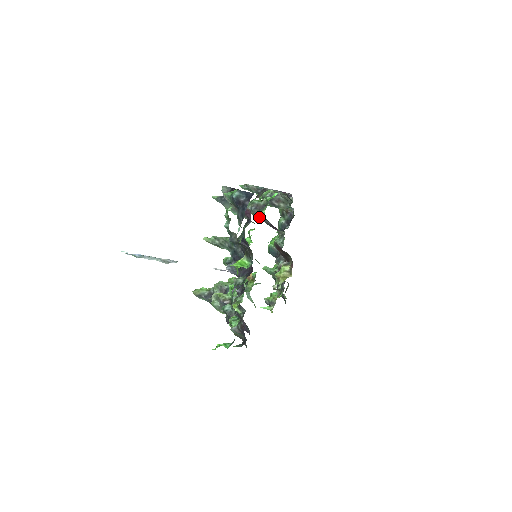
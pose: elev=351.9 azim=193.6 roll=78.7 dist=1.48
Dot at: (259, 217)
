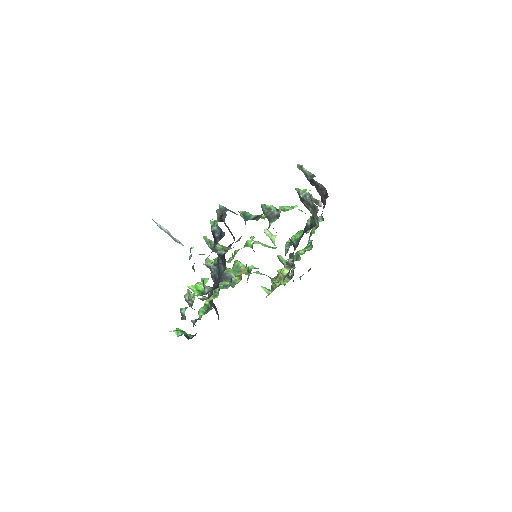
Dot at: occluded
